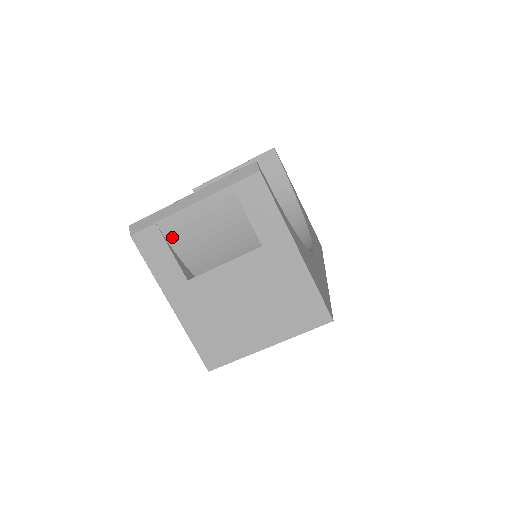
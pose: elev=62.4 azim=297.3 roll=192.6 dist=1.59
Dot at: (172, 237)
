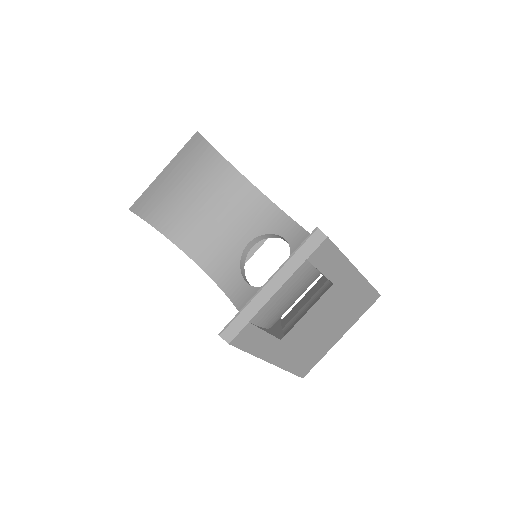
Dot at: (262, 321)
